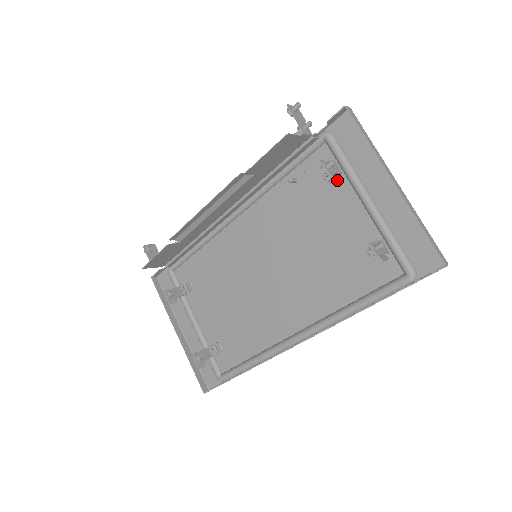
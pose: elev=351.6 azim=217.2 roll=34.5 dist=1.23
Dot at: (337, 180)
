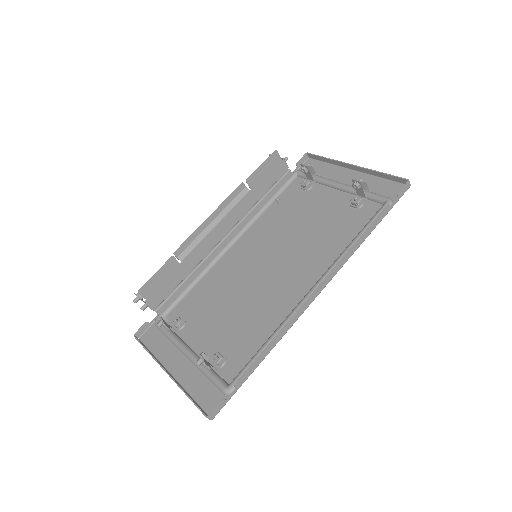
Dot at: (312, 188)
